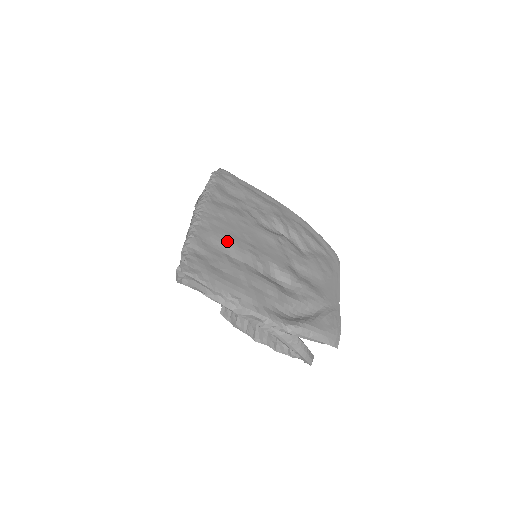
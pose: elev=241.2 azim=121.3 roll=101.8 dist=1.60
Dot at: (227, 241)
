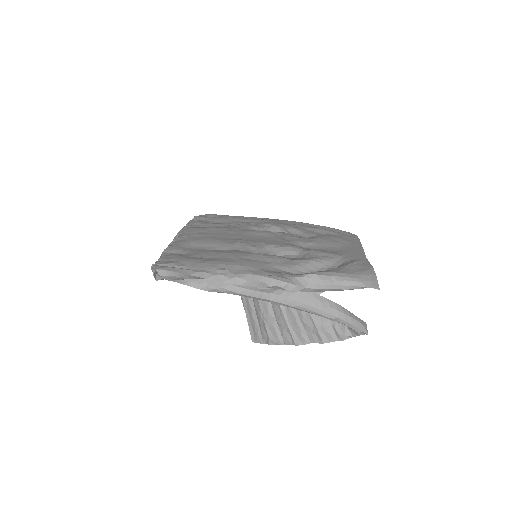
Dot at: (210, 242)
